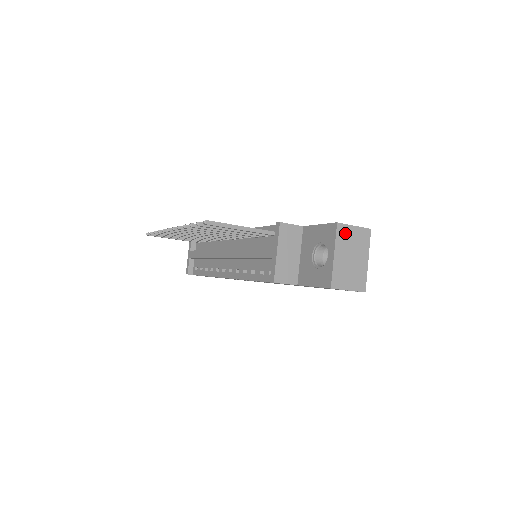
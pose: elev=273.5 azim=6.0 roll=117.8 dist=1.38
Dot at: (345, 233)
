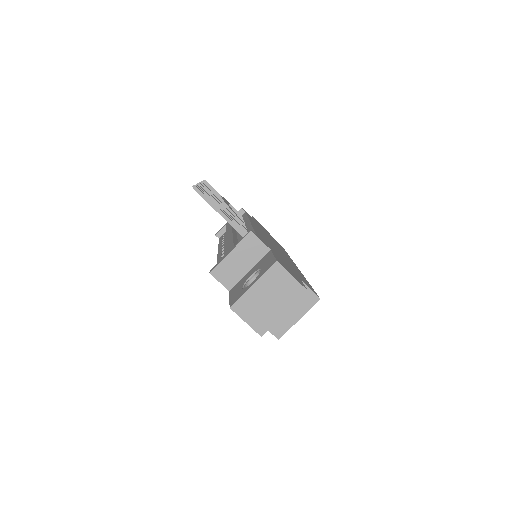
Dot at: (278, 275)
